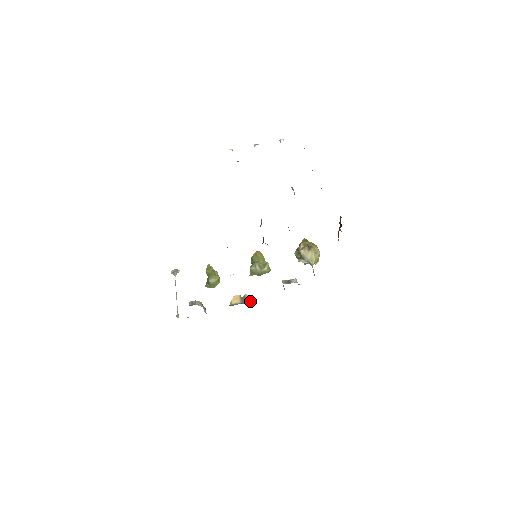
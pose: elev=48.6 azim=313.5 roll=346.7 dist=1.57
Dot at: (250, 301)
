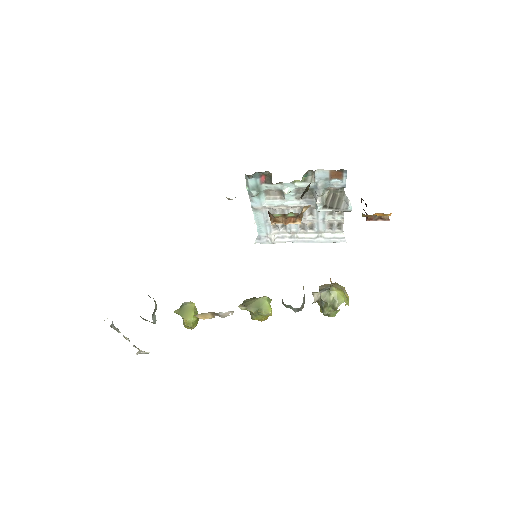
Dot at: occluded
